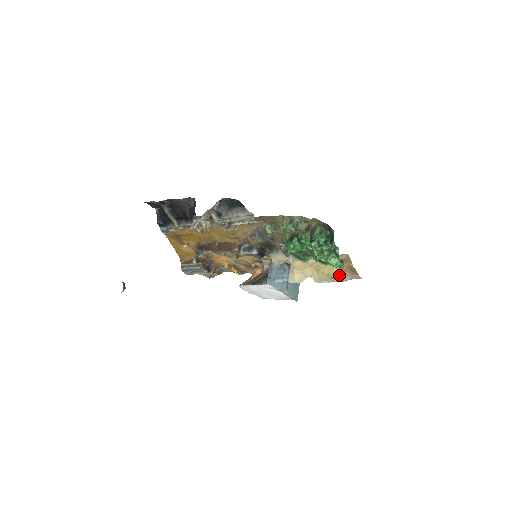
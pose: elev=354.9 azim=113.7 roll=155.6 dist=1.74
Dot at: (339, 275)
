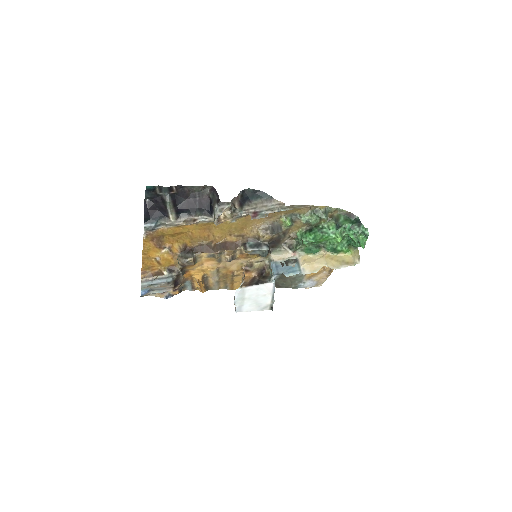
Dot at: (354, 260)
